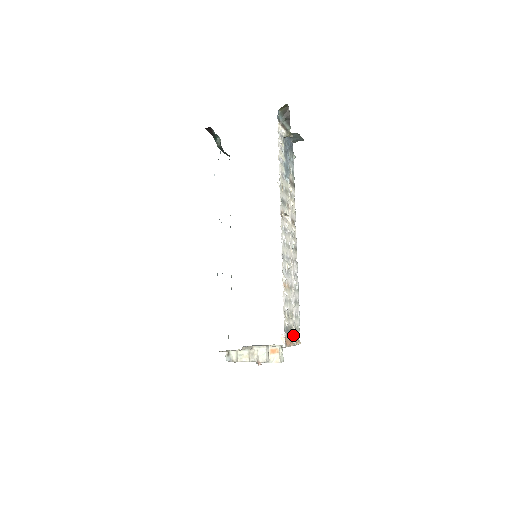
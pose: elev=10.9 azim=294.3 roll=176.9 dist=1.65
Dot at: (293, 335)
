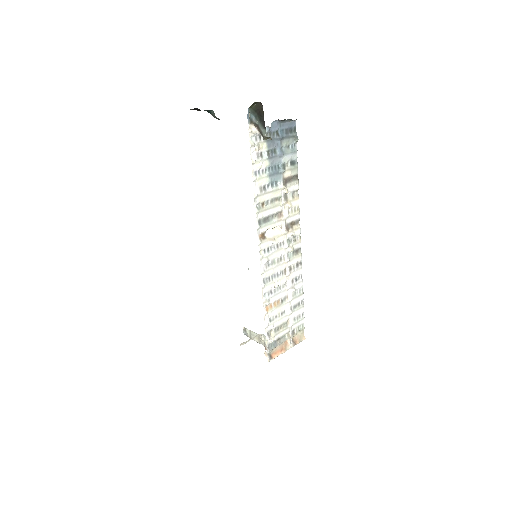
Dot at: (290, 339)
